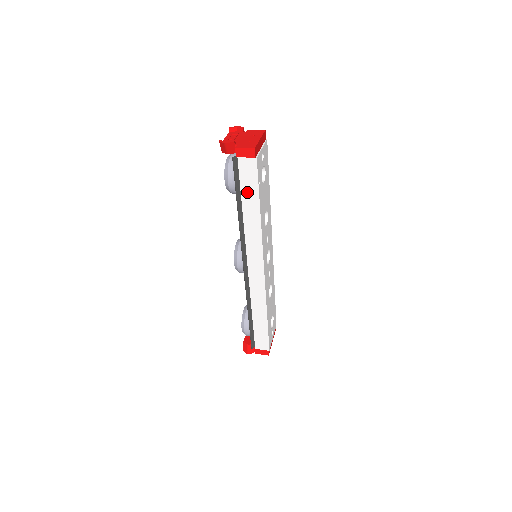
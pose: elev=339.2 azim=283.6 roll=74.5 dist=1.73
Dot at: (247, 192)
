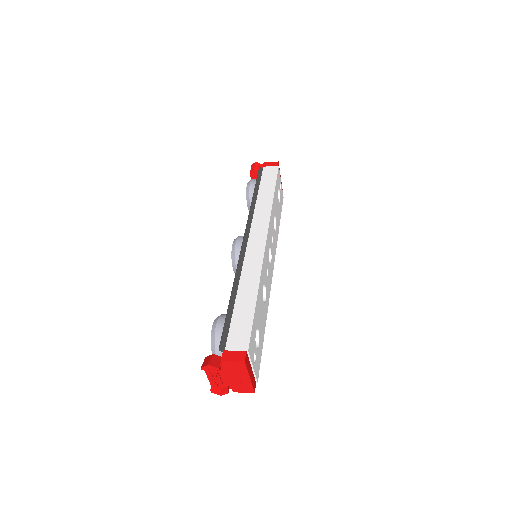
Dot at: (265, 184)
